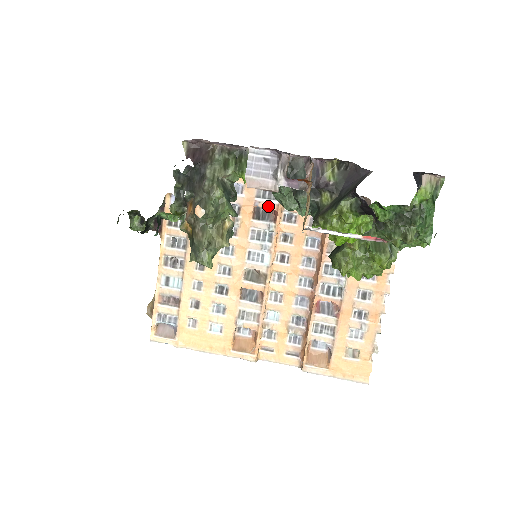
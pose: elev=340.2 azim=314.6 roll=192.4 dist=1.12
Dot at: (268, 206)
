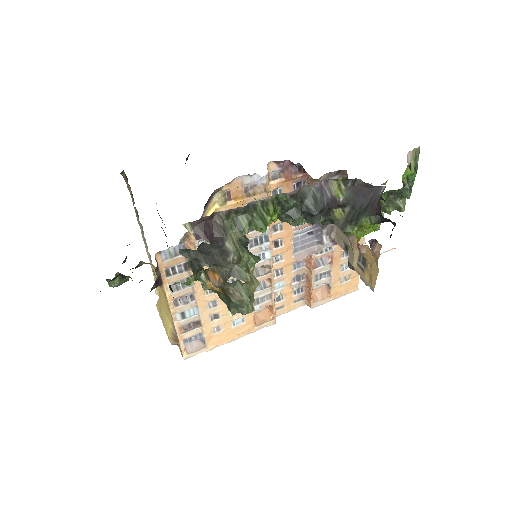
Dot at: occluded
